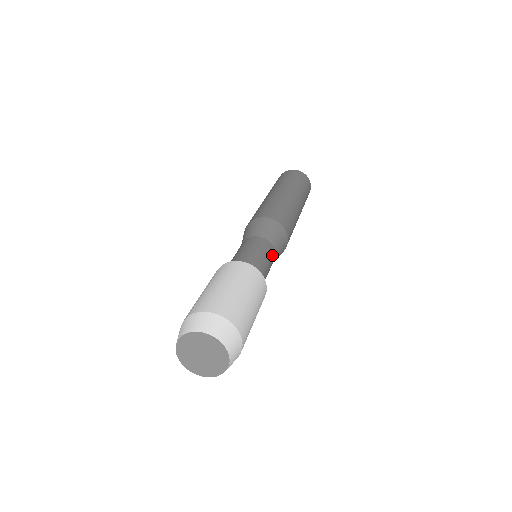
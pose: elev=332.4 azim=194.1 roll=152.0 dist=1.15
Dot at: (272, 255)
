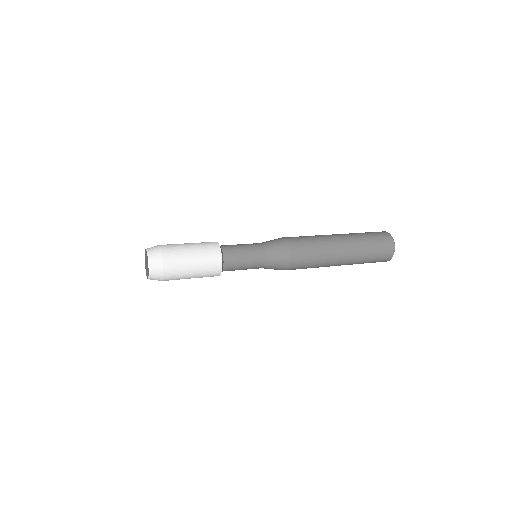
Dot at: (257, 266)
